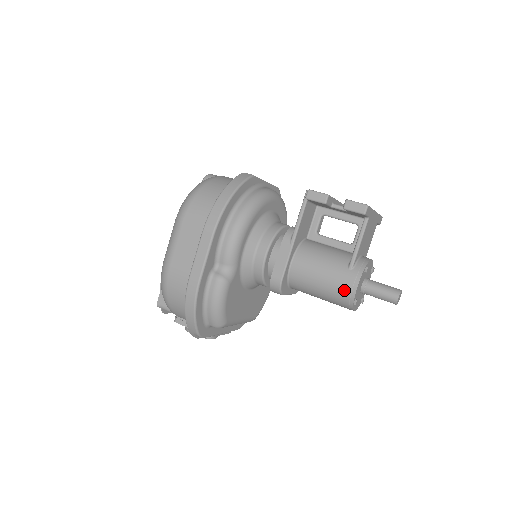
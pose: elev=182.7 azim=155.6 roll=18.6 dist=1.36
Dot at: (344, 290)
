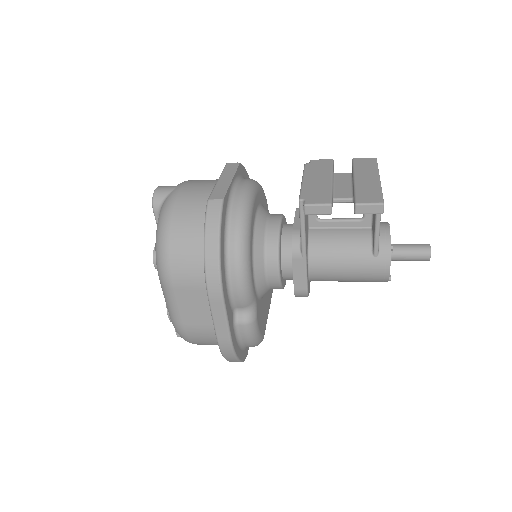
Dot at: (376, 277)
